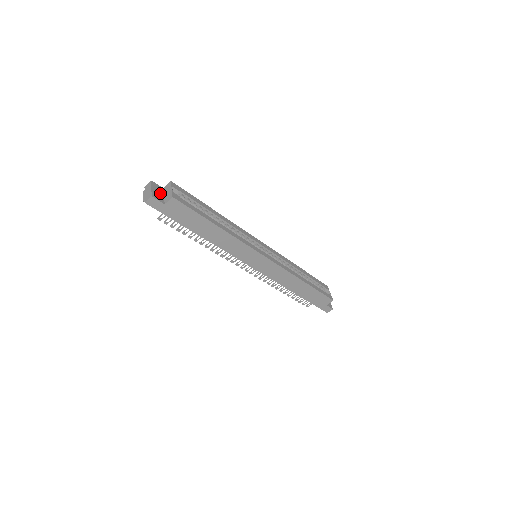
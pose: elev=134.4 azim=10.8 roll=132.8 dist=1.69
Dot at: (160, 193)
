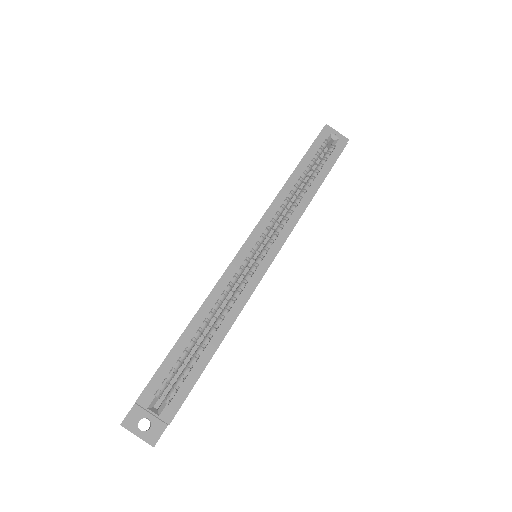
Dot at: occluded
